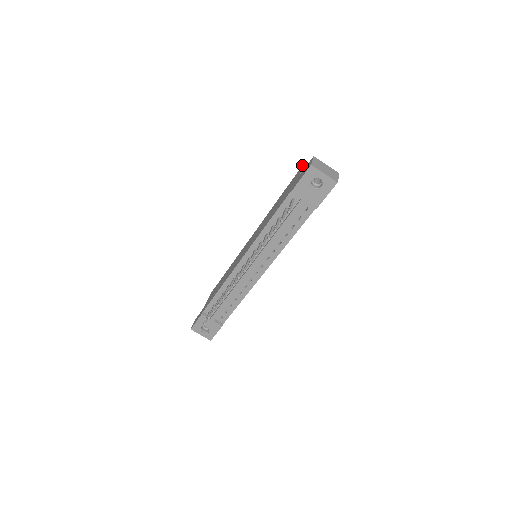
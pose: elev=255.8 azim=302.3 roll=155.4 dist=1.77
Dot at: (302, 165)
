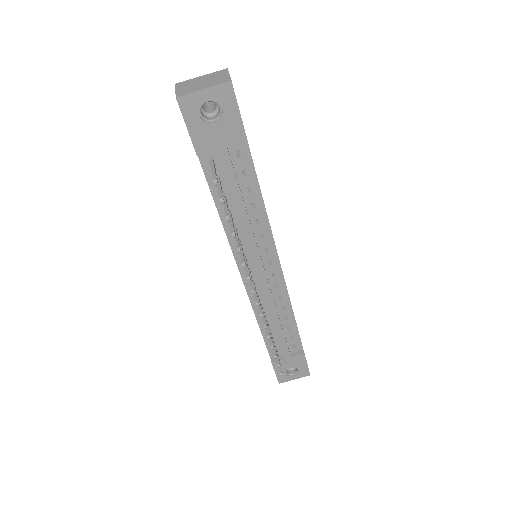
Dot at: occluded
